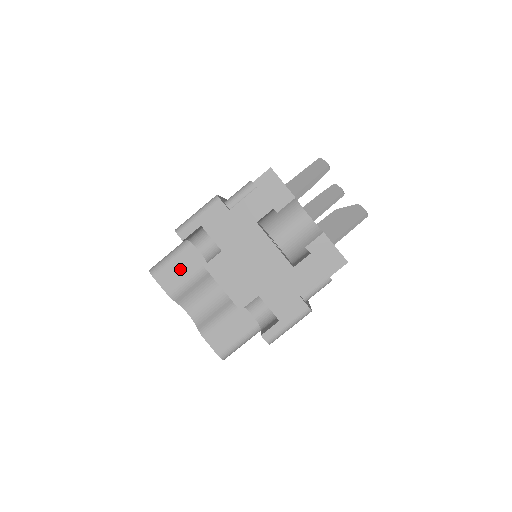
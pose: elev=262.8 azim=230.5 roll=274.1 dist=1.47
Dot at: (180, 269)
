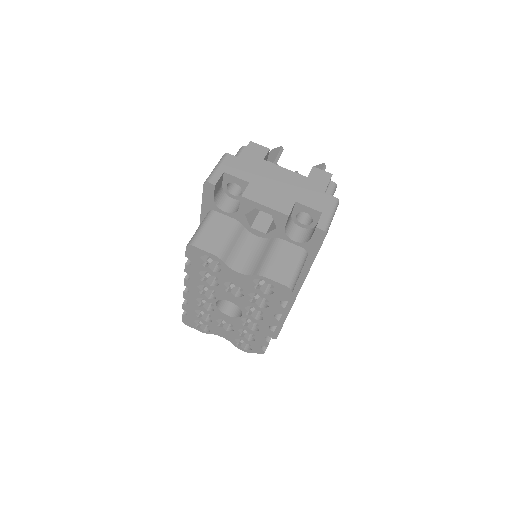
Dot at: (214, 232)
